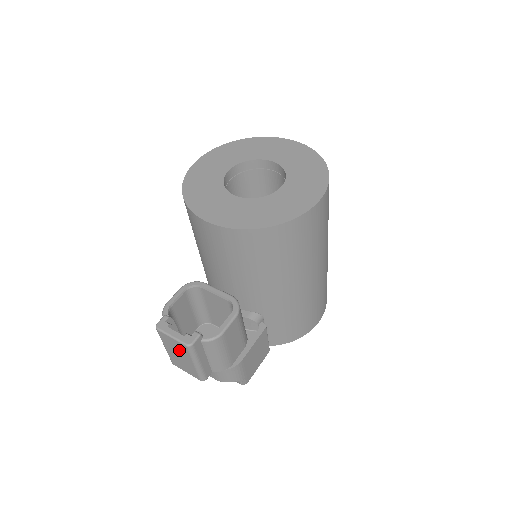
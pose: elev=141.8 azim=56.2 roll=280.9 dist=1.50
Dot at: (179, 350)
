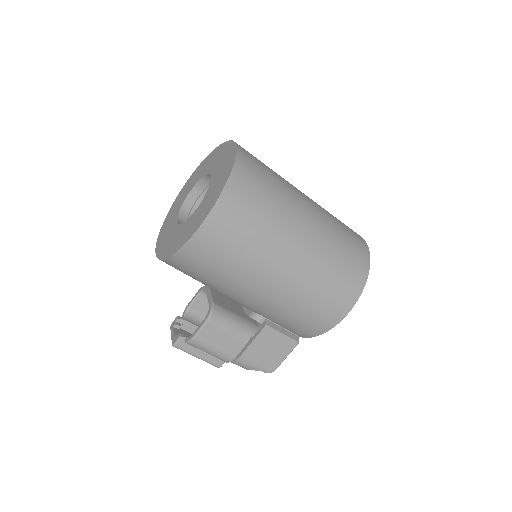
Dot at: occluded
